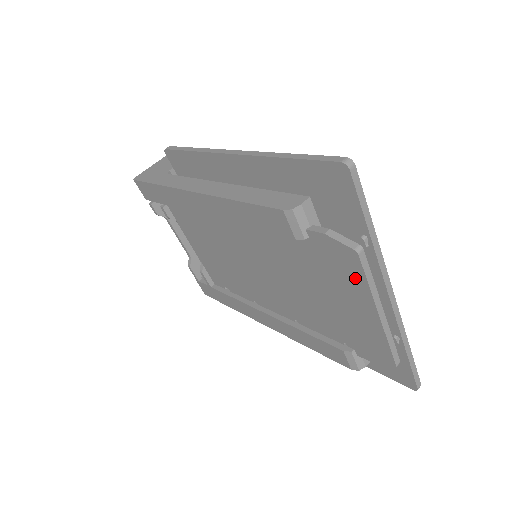
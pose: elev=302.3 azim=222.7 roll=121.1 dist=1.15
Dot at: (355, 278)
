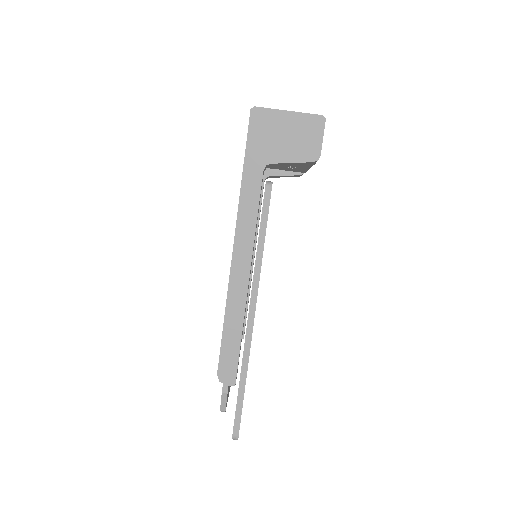
Dot at: occluded
